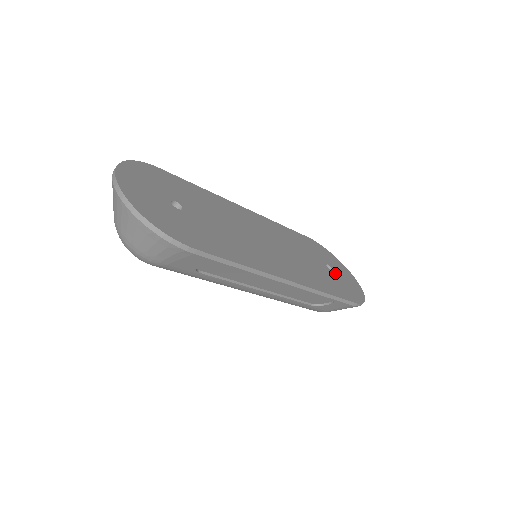
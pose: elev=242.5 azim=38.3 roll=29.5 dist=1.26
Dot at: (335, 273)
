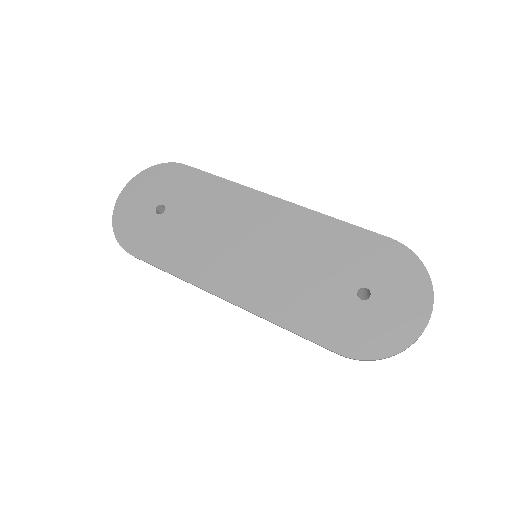
Dot at: (365, 304)
